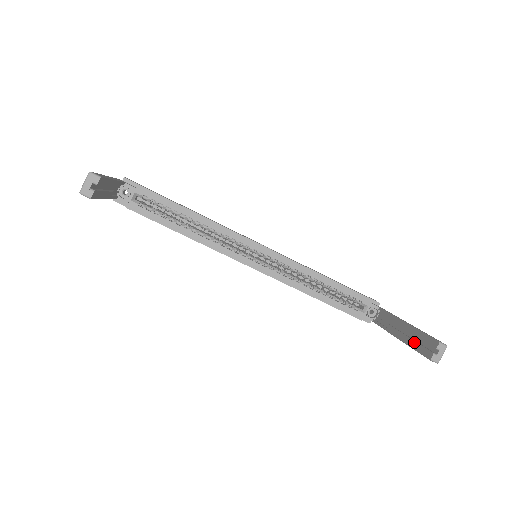
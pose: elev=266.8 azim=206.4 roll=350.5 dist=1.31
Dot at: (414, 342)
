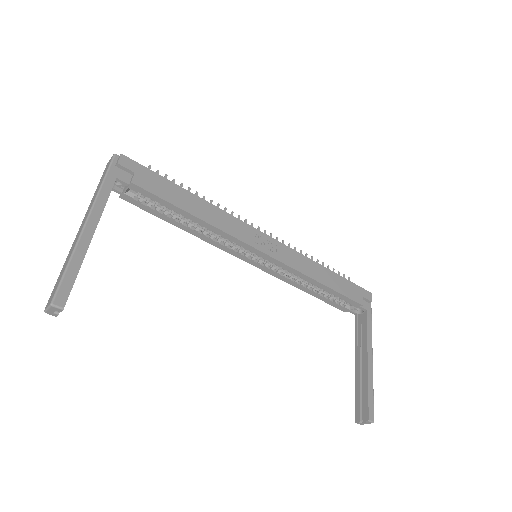
Dot at: (359, 390)
